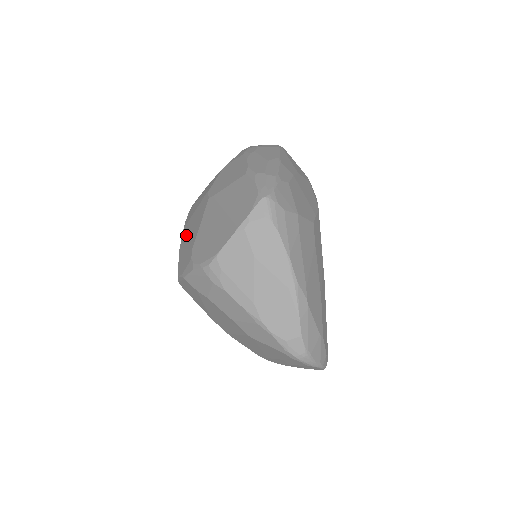
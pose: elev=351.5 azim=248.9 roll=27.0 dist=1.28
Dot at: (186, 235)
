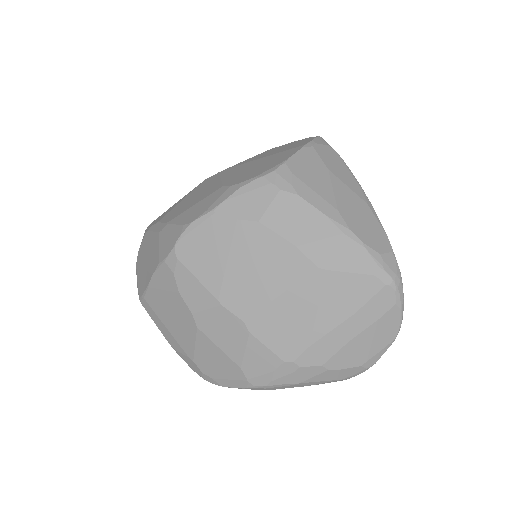
Dot at: (179, 209)
